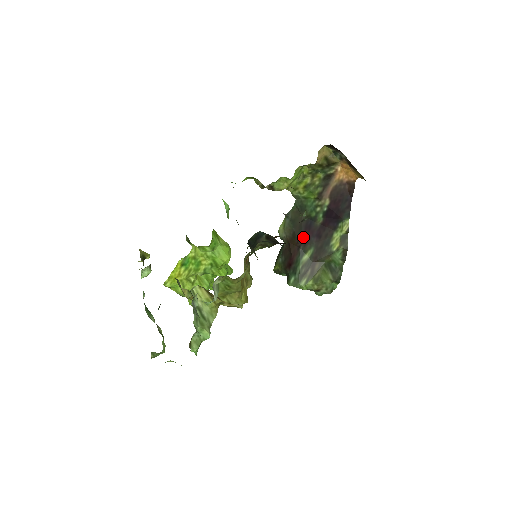
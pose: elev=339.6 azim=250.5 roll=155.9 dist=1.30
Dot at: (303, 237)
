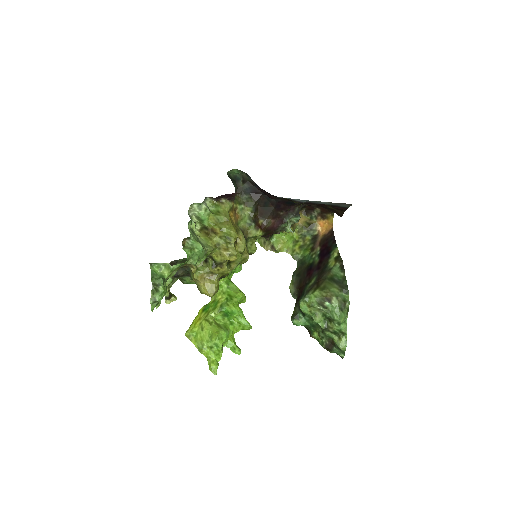
Dot at: (307, 276)
